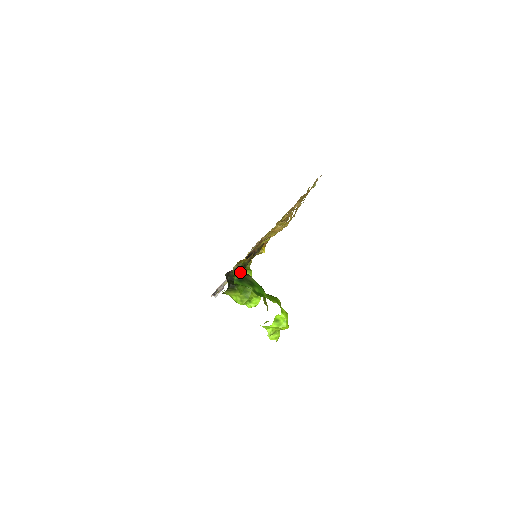
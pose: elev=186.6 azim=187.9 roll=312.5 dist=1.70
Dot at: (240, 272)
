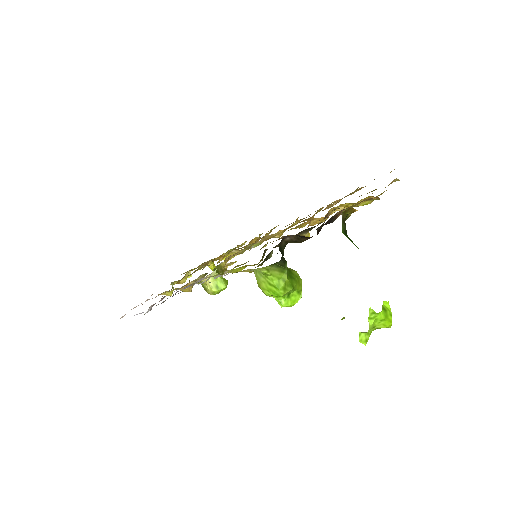
Dot at: (345, 224)
